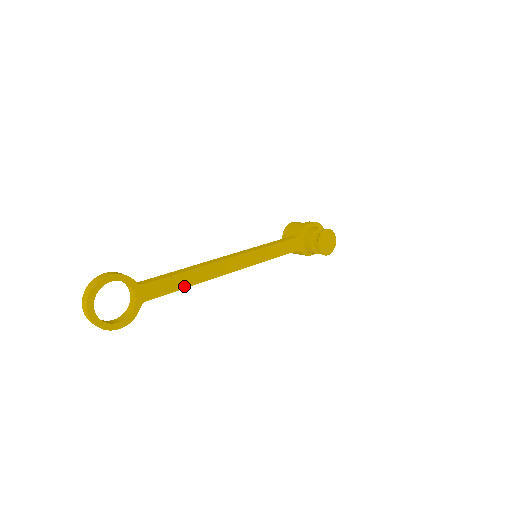
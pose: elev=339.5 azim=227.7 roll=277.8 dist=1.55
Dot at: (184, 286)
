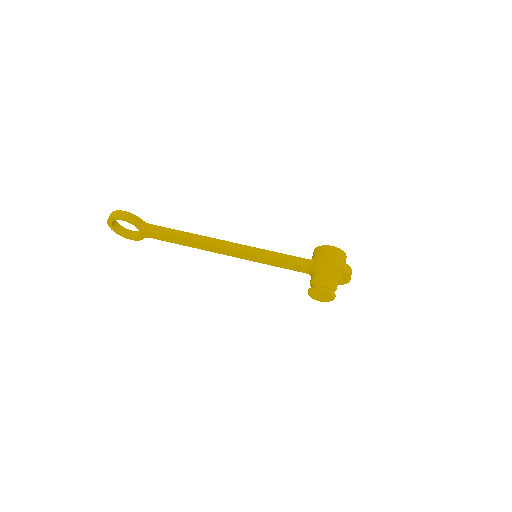
Dot at: (179, 243)
